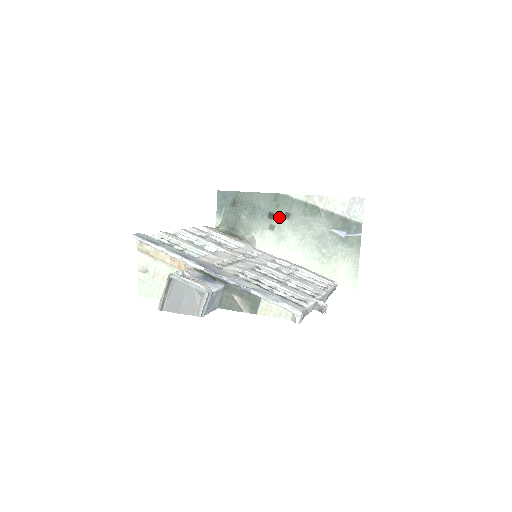
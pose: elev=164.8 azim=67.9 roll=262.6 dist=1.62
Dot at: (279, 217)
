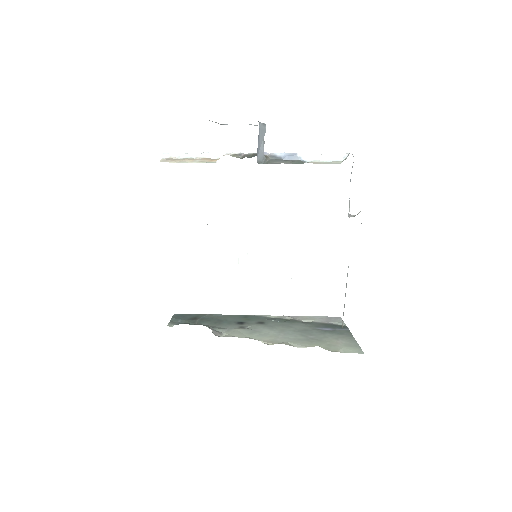
Dot at: (251, 323)
